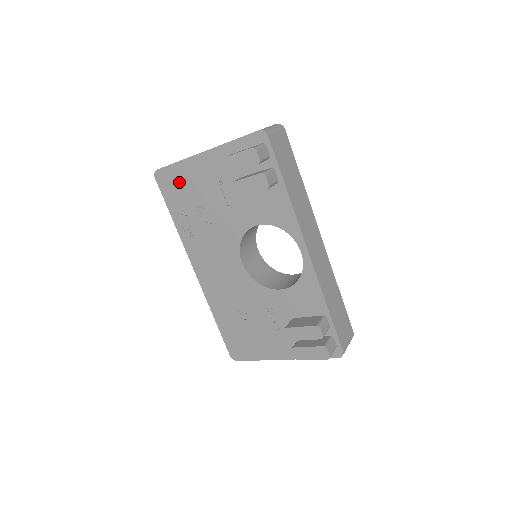
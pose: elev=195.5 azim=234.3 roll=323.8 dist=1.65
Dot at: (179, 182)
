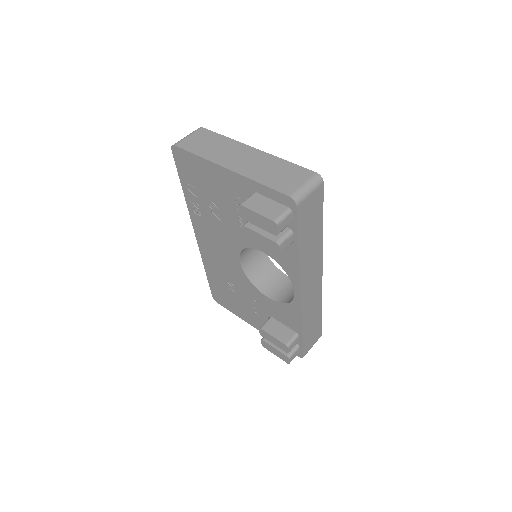
Dot at: (196, 171)
